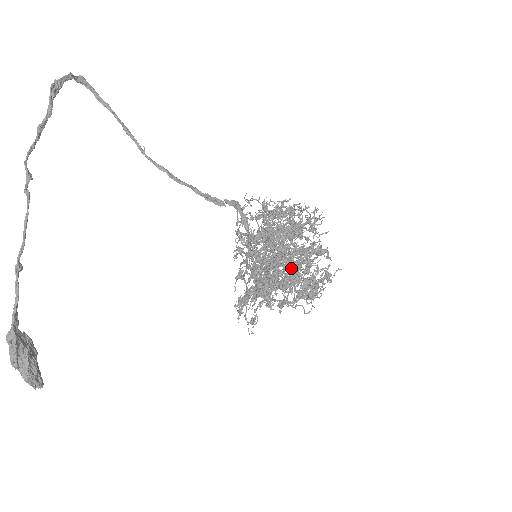
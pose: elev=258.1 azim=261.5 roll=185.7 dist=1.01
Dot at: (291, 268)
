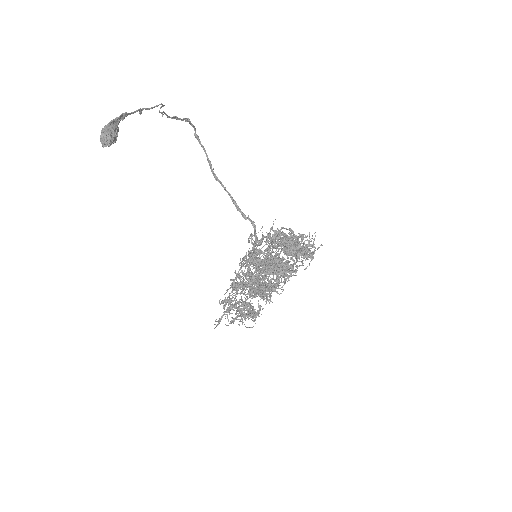
Dot at: (278, 284)
